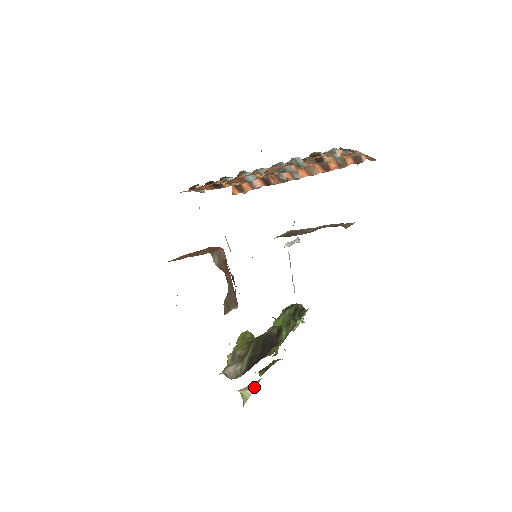
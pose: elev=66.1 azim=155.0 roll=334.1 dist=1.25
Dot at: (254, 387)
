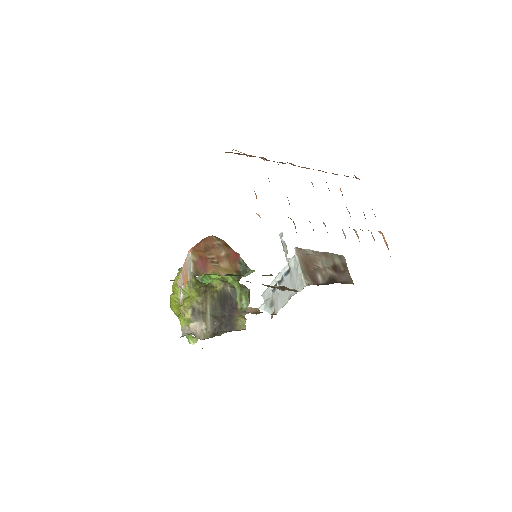
Dot at: occluded
